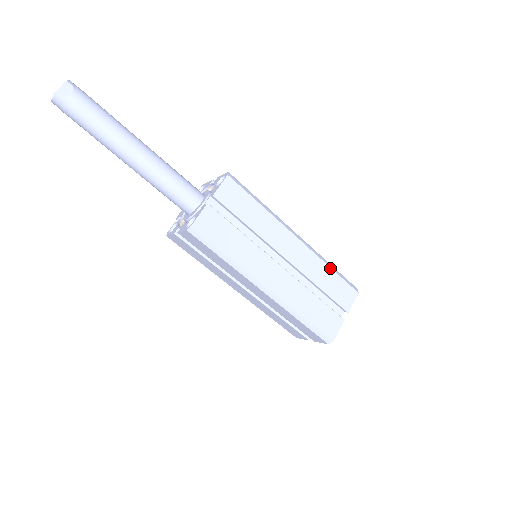
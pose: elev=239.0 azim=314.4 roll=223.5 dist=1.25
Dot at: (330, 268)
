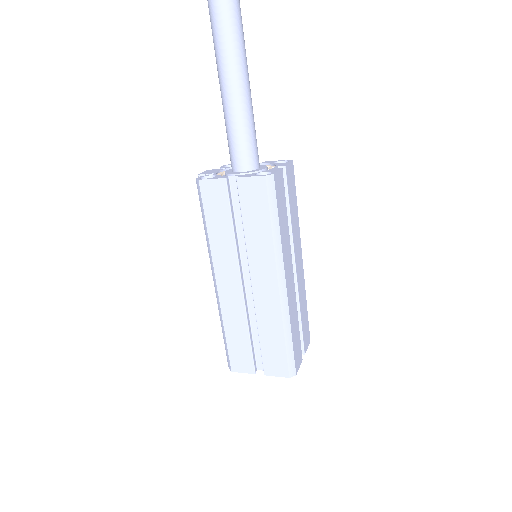
Dot at: (306, 302)
